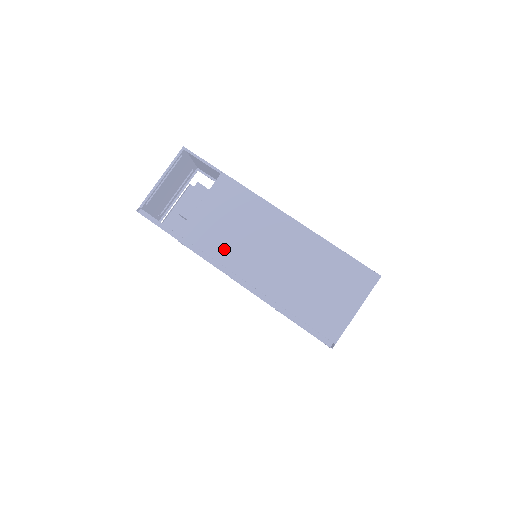
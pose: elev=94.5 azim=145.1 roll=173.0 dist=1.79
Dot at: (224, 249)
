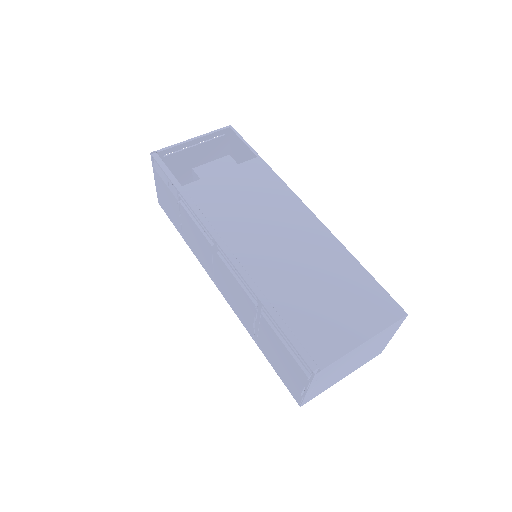
Dot at: (226, 217)
